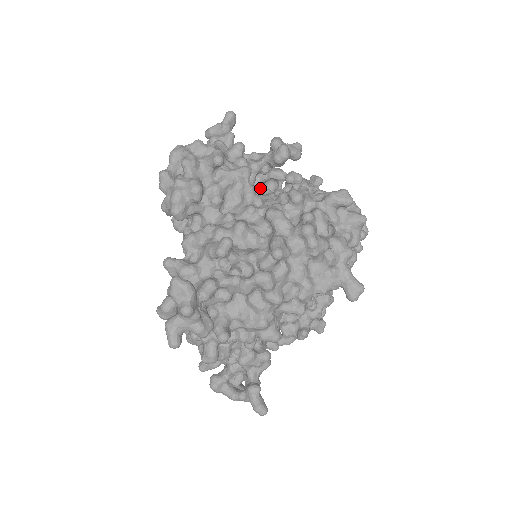
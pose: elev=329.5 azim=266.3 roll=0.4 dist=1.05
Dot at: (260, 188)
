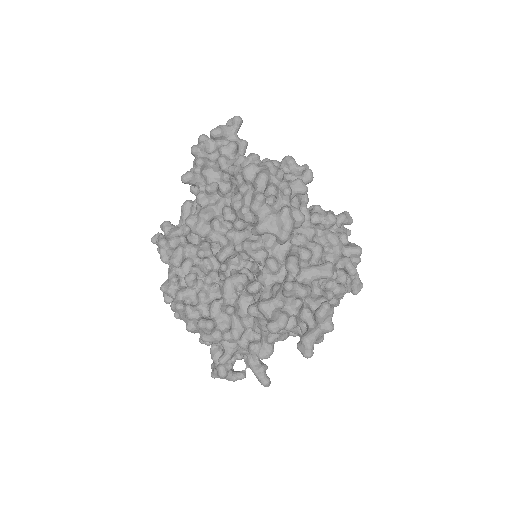
Dot at: occluded
